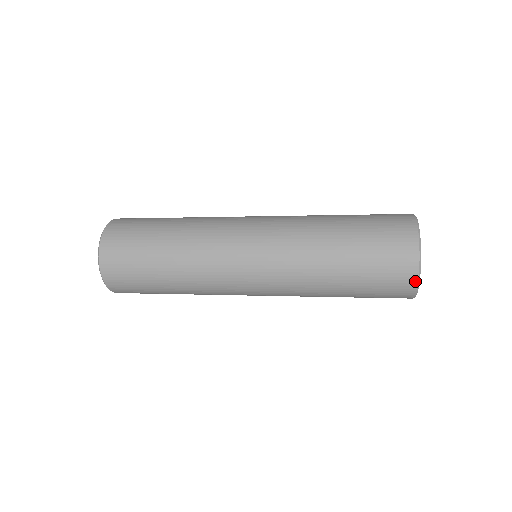
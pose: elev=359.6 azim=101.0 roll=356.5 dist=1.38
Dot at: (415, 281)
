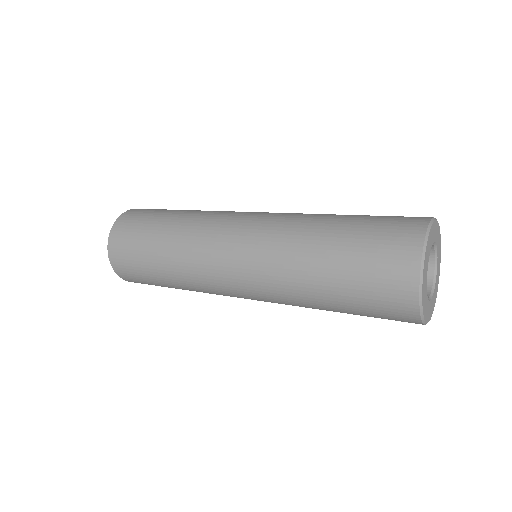
Dot at: (415, 301)
